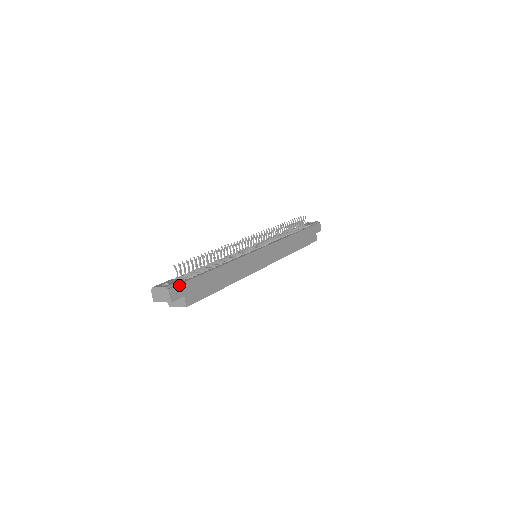
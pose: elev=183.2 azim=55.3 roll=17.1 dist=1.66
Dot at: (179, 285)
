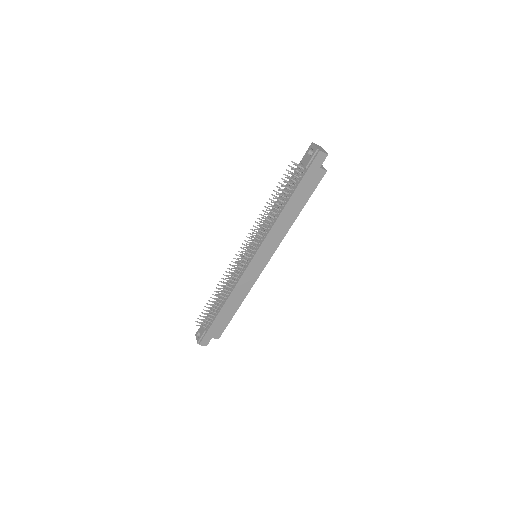
Dot at: (203, 338)
